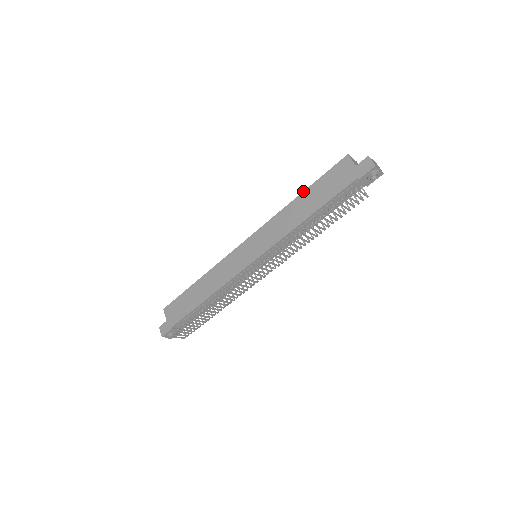
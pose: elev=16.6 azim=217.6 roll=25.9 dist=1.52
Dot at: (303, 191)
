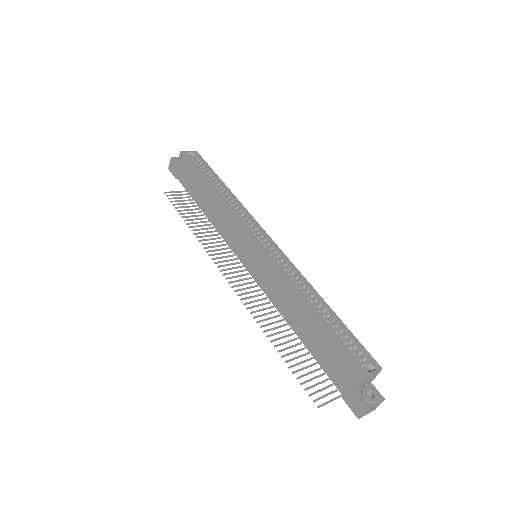
Dot at: (314, 315)
